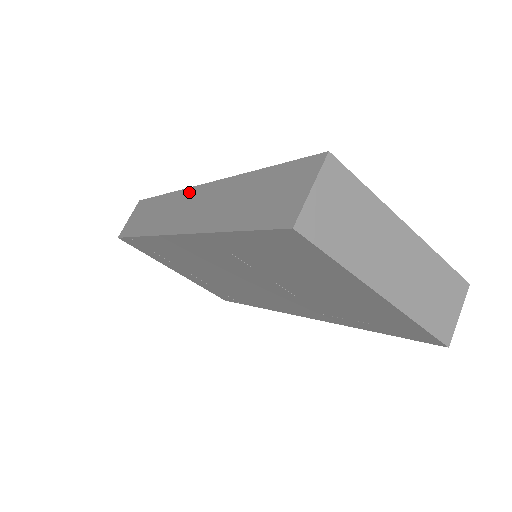
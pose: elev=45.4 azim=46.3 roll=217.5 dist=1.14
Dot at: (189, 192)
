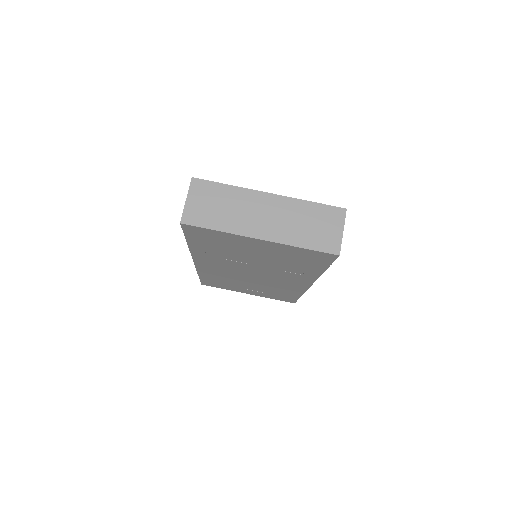
Dot at: occluded
